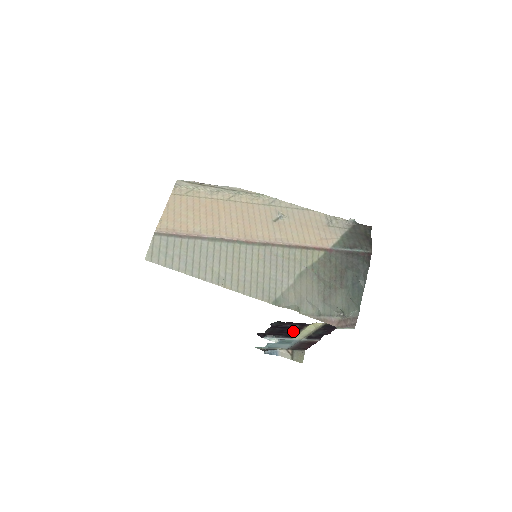
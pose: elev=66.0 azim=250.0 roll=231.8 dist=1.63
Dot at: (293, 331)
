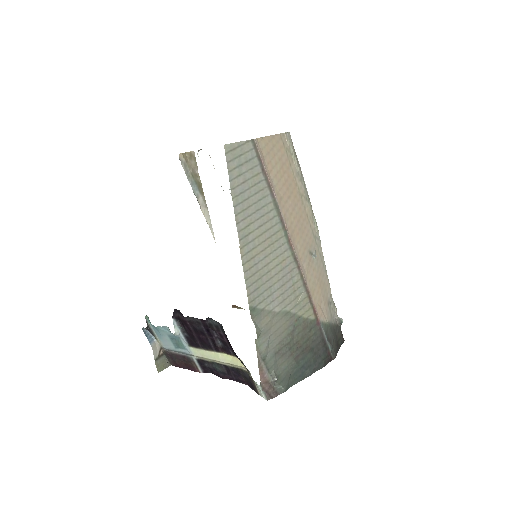
Dot at: (207, 343)
